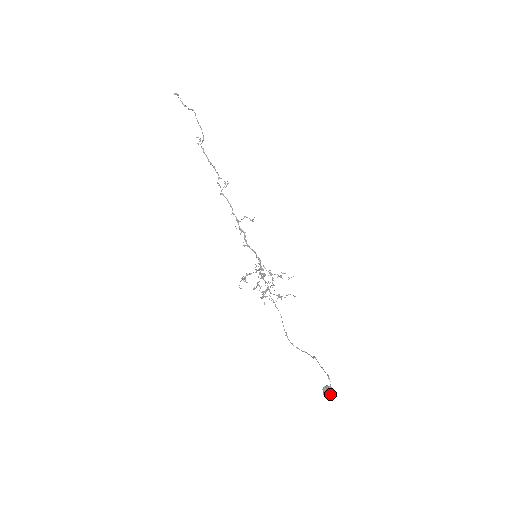
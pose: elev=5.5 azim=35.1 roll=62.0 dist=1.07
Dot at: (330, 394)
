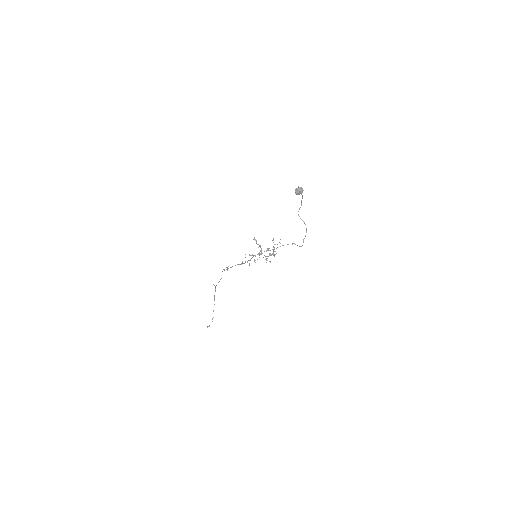
Dot at: (298, 188)
